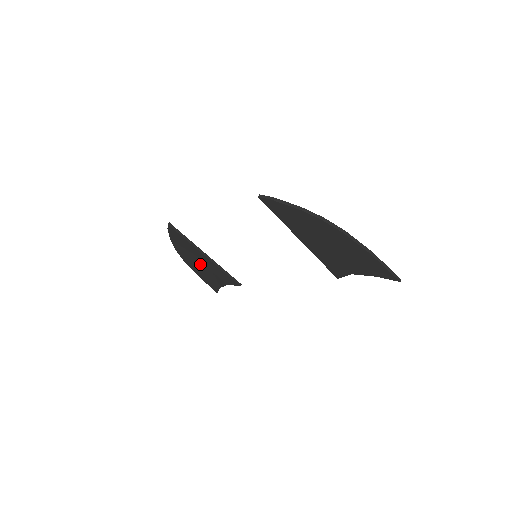
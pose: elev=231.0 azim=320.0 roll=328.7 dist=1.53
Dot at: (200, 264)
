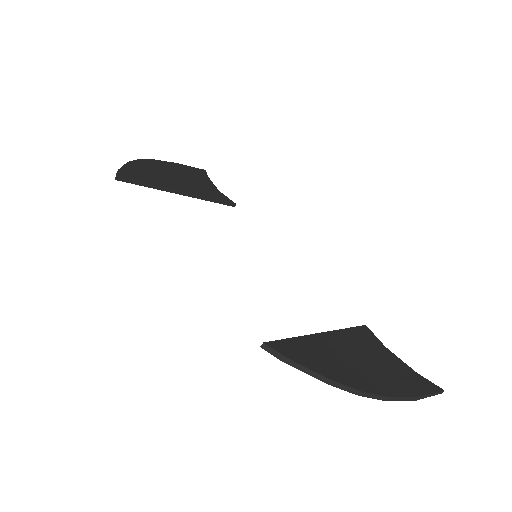
Dot at: occluded
